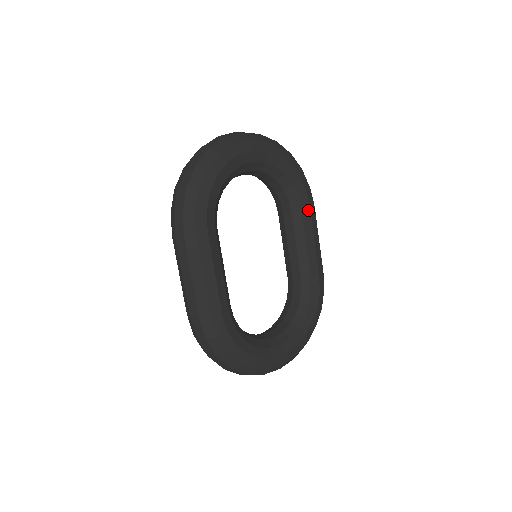
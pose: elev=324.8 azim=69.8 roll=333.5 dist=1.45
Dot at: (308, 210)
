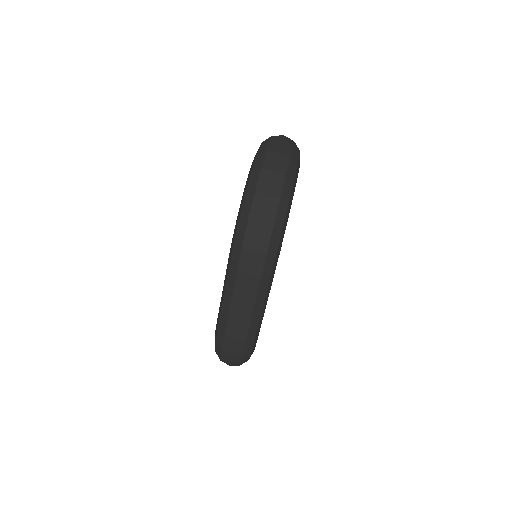
Dot at: occluded
